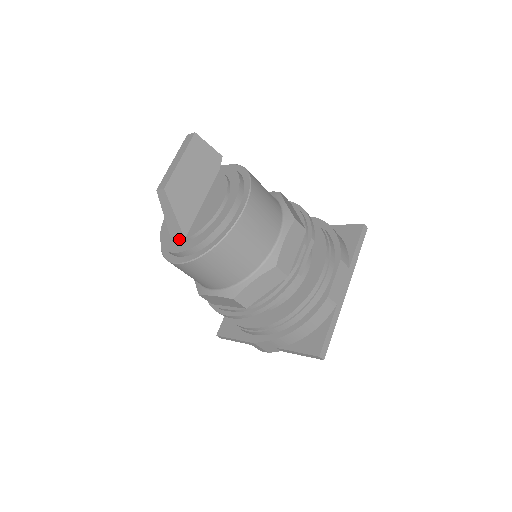
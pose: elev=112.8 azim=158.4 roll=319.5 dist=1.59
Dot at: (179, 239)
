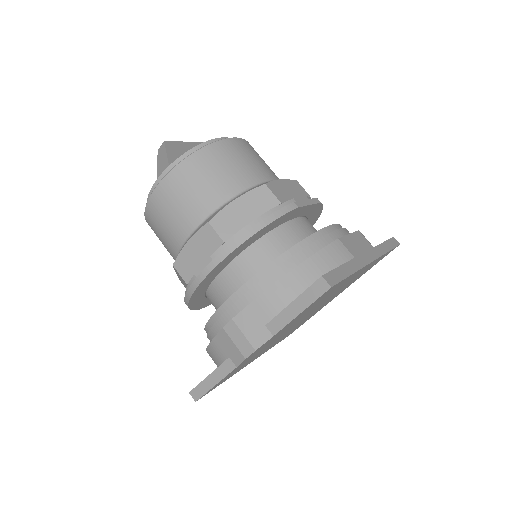
Dot at: occluded
